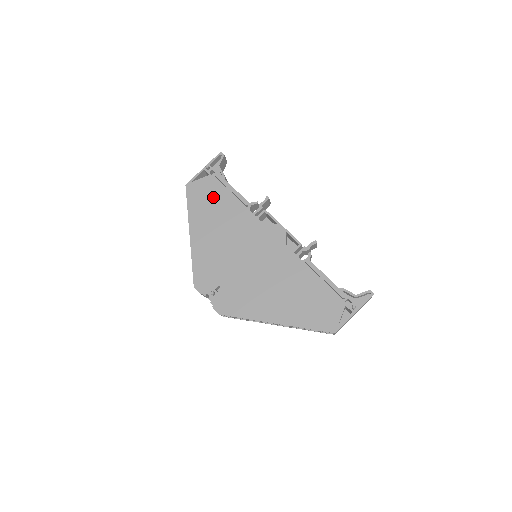
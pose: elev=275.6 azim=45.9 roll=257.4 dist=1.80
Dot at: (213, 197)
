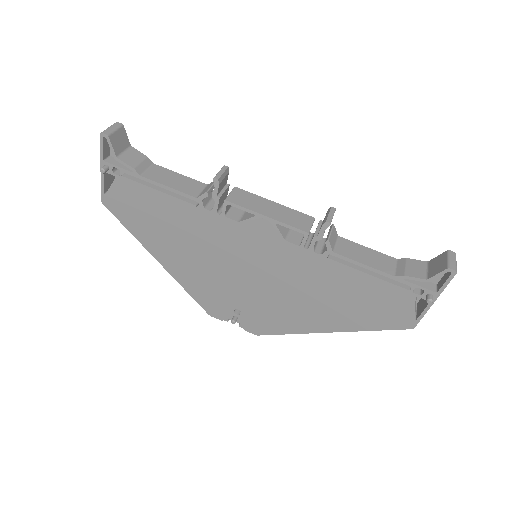
Dot at: (146, 207)
